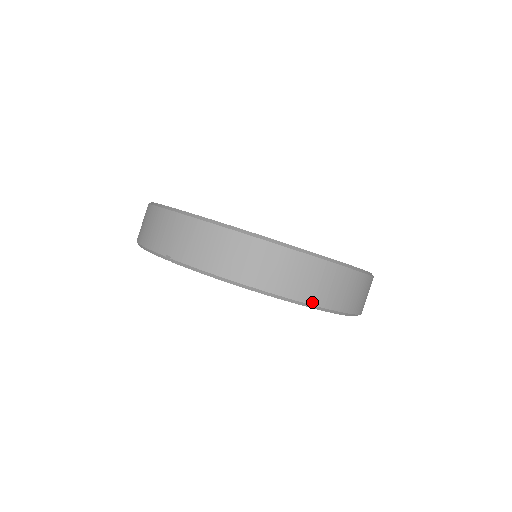
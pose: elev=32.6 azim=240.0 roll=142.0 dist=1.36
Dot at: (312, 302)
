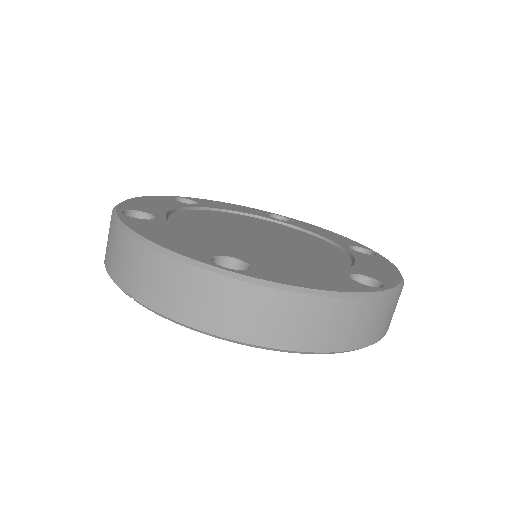
Dot at: (314, 349)
